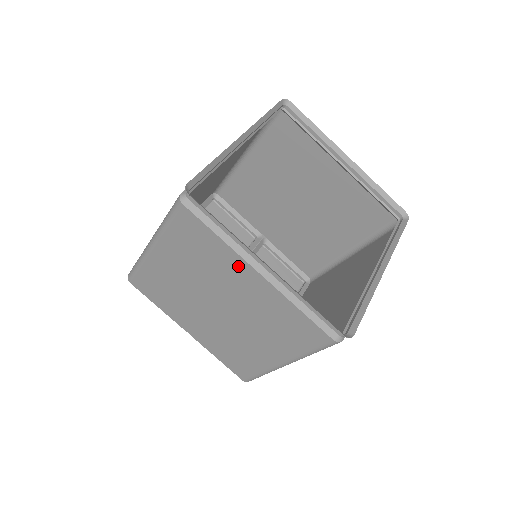
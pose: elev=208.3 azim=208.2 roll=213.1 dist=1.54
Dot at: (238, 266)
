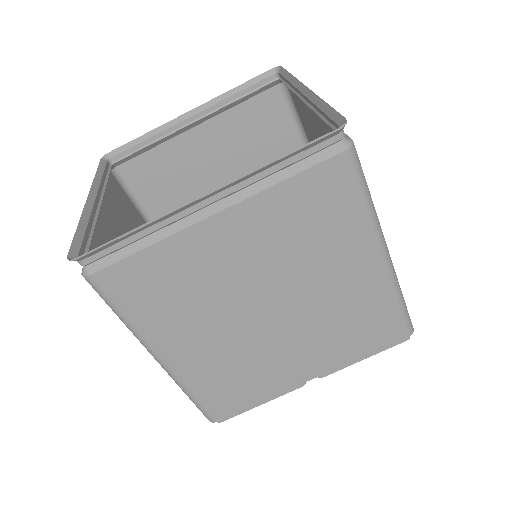
Dot at: (110, 215)
